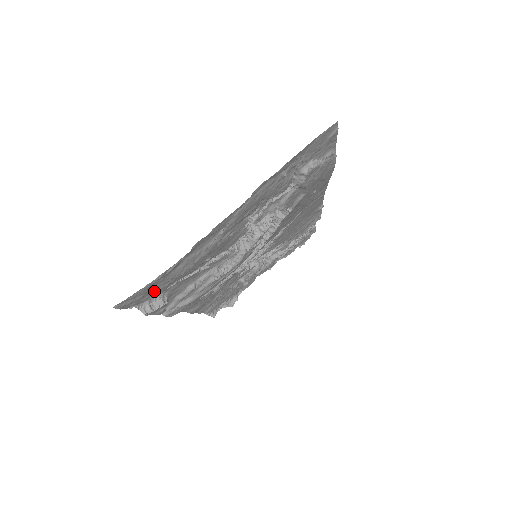
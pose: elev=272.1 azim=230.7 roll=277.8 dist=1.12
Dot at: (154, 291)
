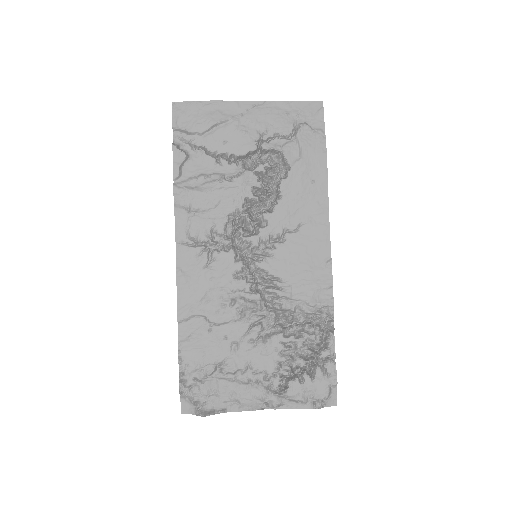
Dot at: (191, 122)
